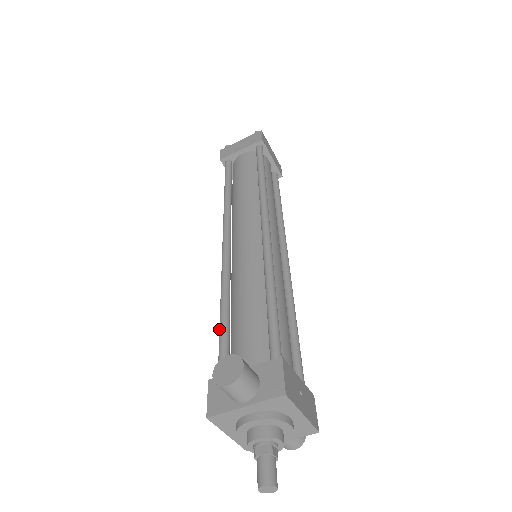
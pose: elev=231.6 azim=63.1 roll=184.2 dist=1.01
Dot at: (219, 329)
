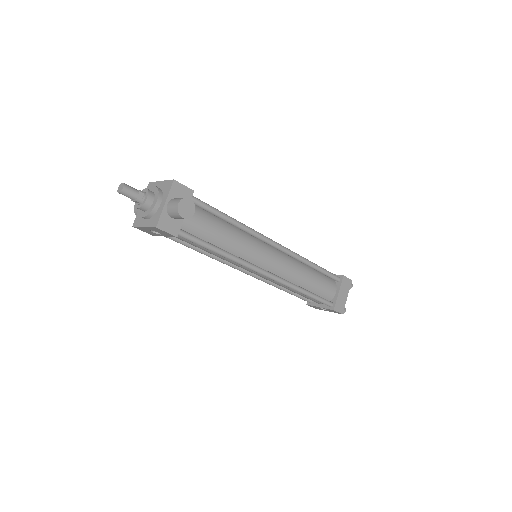
Dot at: (186, 246)
